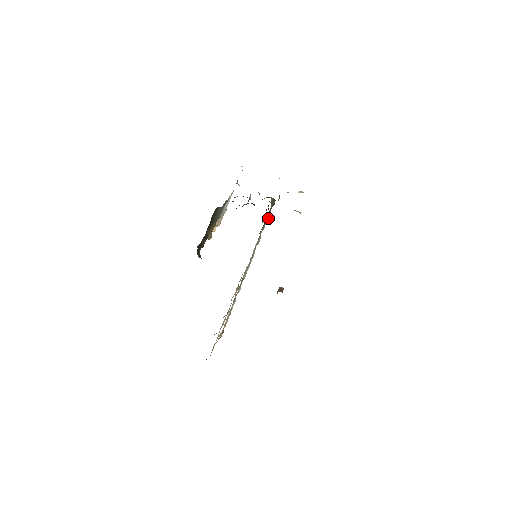
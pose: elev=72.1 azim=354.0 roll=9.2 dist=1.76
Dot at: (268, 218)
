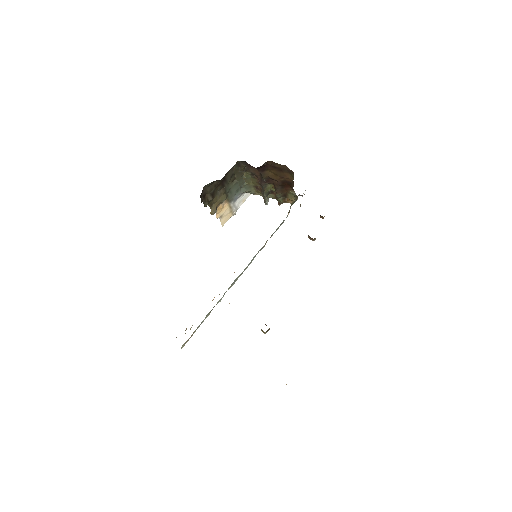
Dot at: (281, 224)
